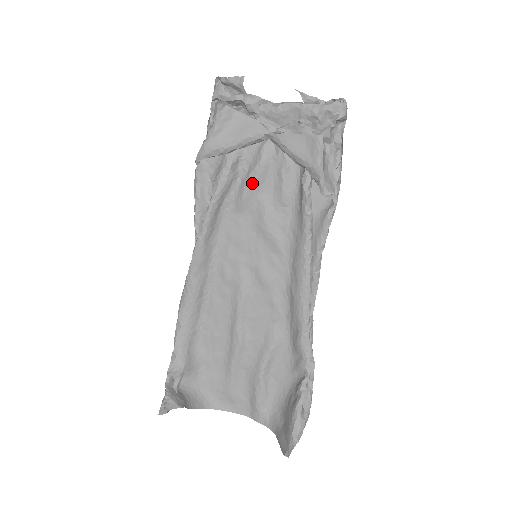
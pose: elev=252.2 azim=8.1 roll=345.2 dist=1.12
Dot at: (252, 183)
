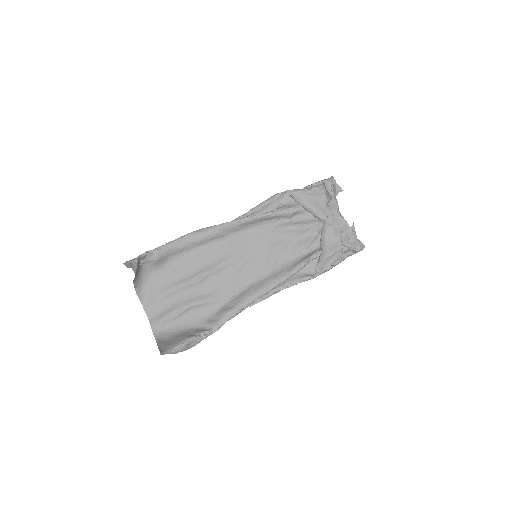
Dot at: (294, 228)
